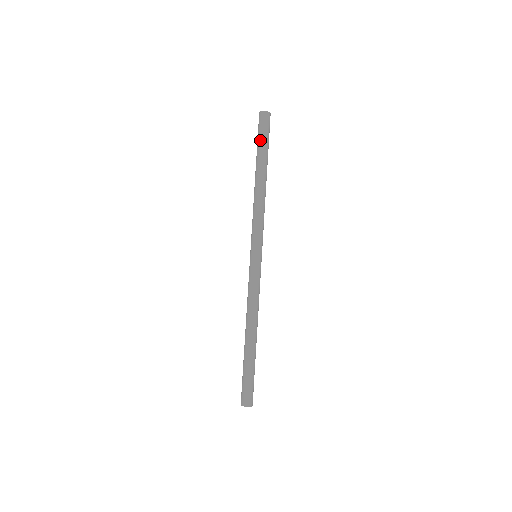
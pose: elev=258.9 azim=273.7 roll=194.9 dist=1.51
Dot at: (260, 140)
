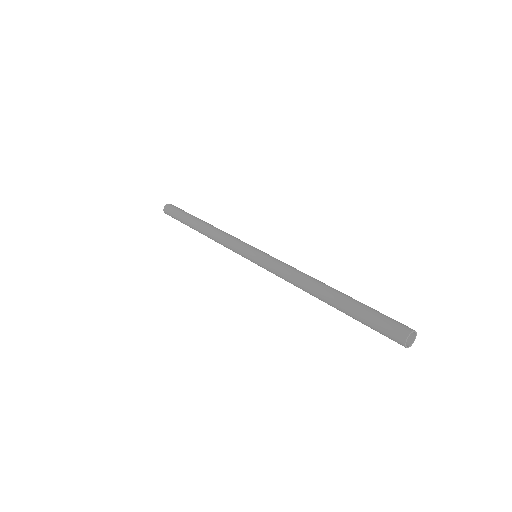
Dot at: (178, 215)
